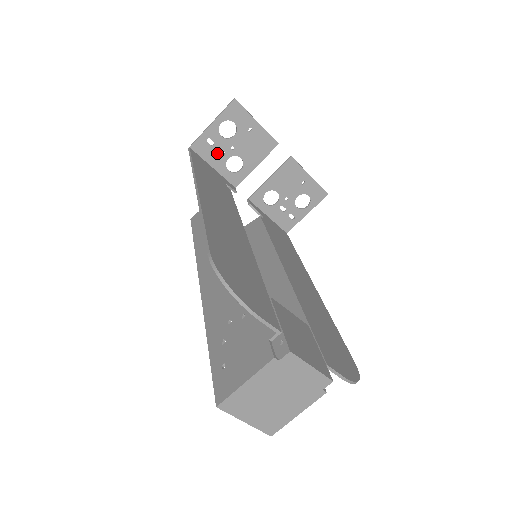
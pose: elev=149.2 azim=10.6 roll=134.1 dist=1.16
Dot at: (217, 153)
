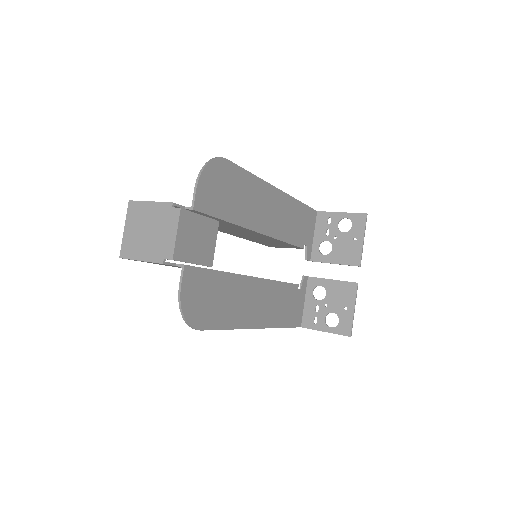
Dot at: (325, 231)
